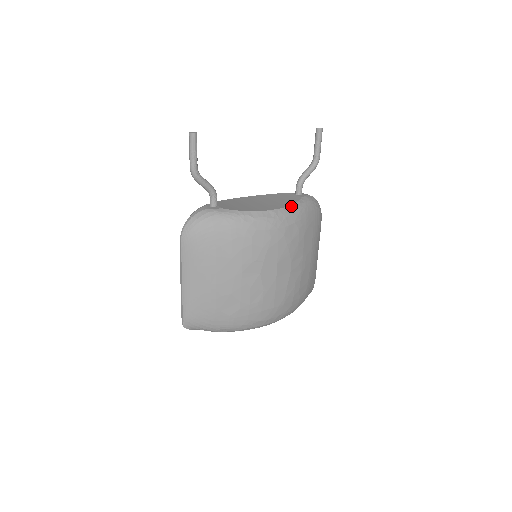
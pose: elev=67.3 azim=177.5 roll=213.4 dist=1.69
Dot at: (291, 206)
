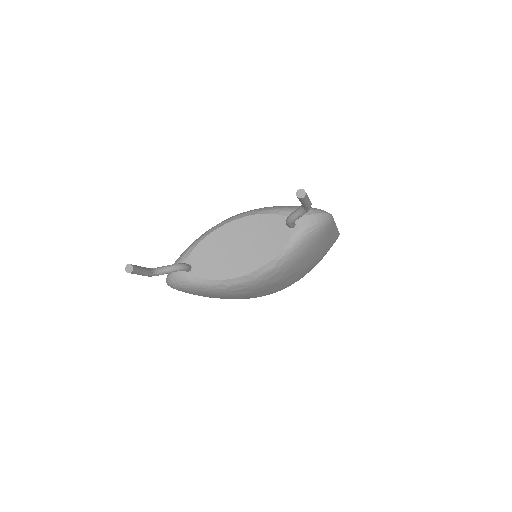
Dot at: (272, 261)
